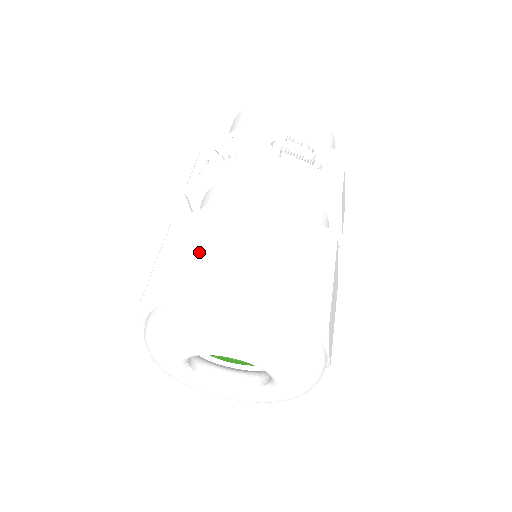
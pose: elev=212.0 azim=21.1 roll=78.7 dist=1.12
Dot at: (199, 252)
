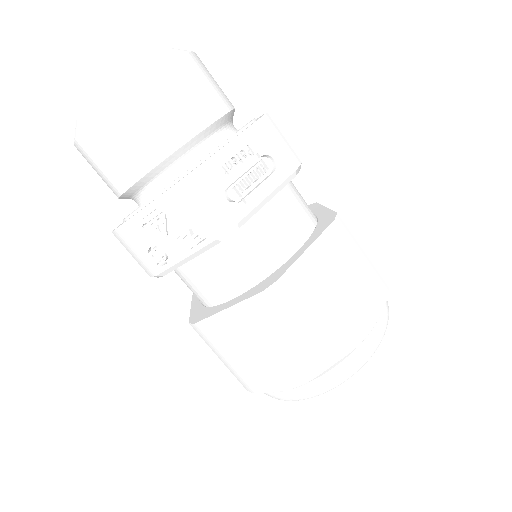
Dot at: (285, 351)
